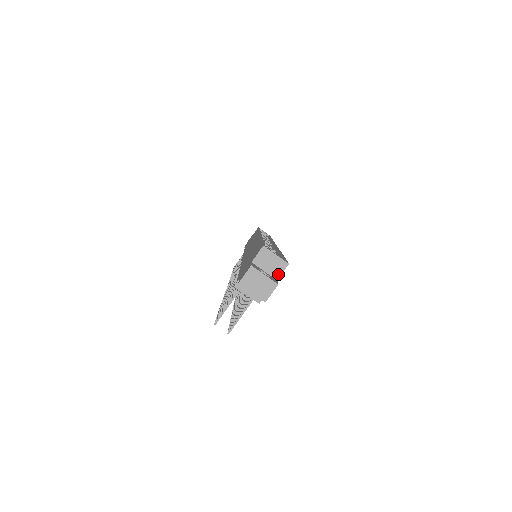
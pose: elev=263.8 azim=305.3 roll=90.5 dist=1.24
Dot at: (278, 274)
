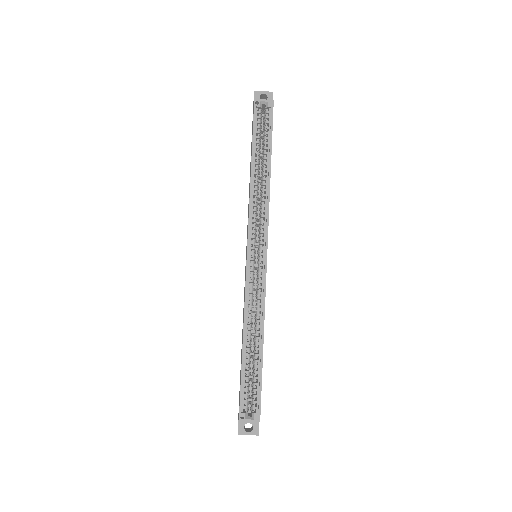
Dot at: occluded
